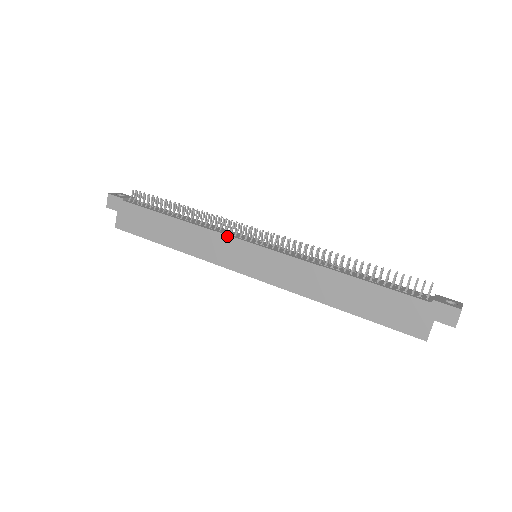
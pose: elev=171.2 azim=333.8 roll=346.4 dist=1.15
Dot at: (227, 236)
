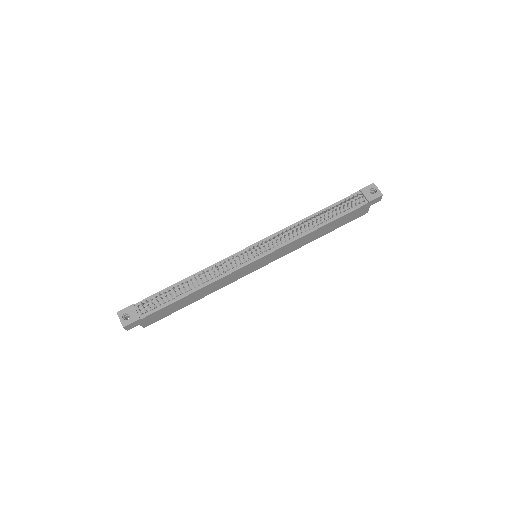
Dot at: (239, 270)
